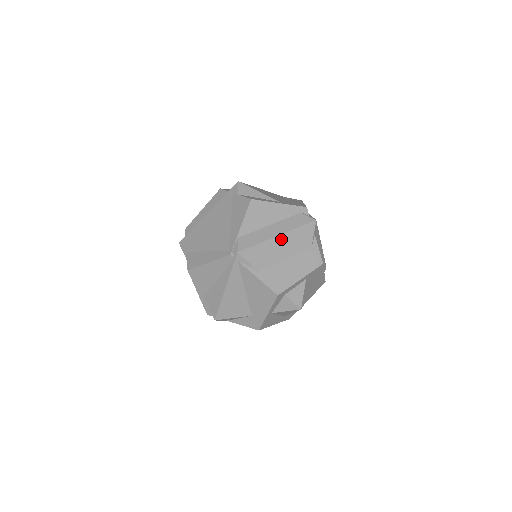
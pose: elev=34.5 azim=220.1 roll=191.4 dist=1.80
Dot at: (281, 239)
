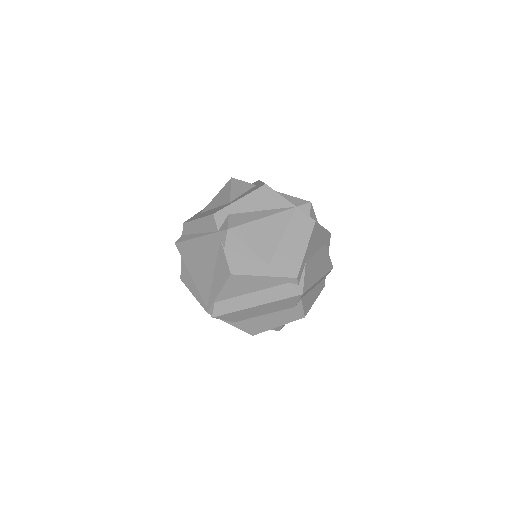
Dot at: (259, 307)
